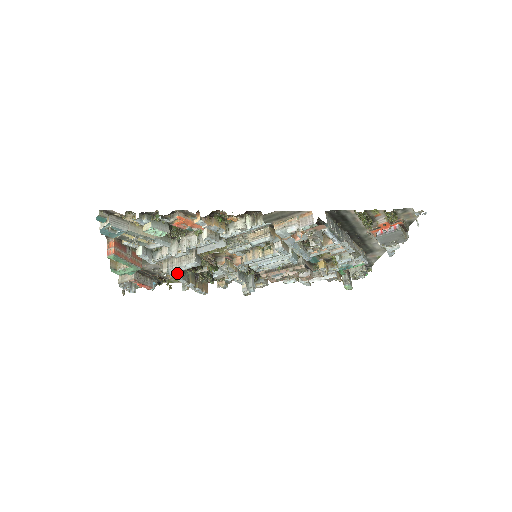
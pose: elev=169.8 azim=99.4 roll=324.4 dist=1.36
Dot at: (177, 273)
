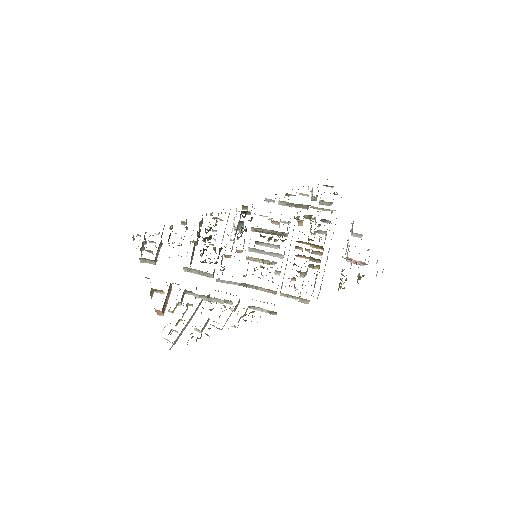
Dot at: (191, 262)
